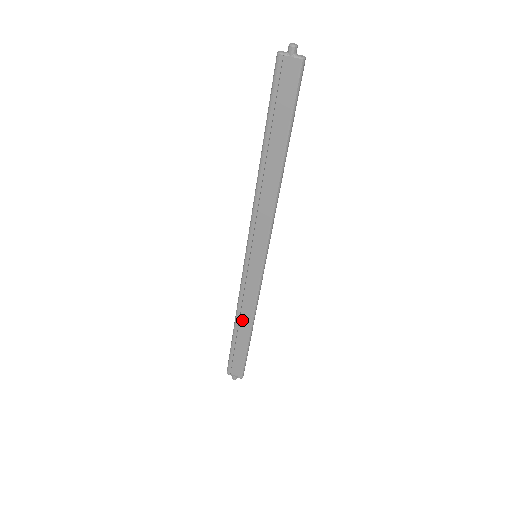
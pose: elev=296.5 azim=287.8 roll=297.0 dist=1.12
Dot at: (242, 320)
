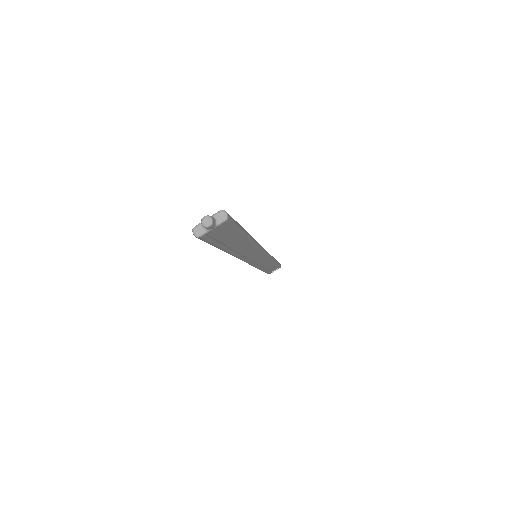
Dot at: (265, 266)
